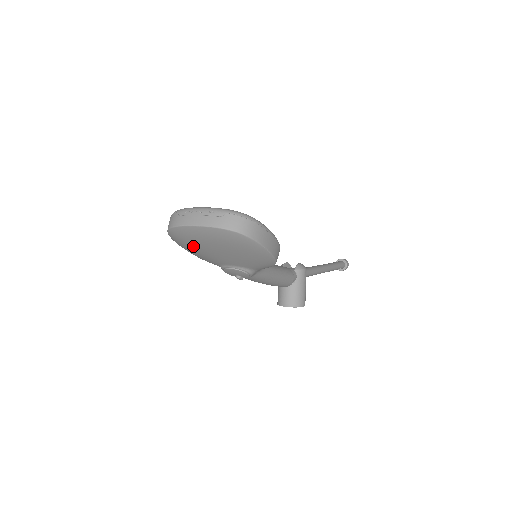
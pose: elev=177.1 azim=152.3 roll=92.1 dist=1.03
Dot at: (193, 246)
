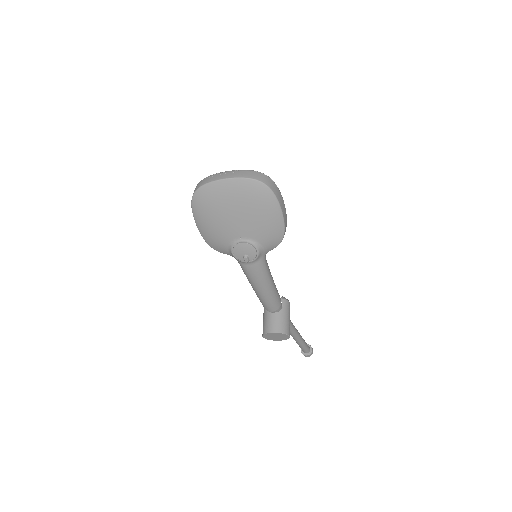
Dot at: (214, 211)
